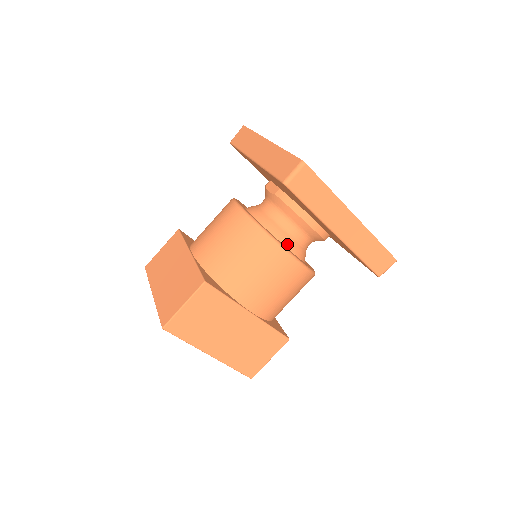
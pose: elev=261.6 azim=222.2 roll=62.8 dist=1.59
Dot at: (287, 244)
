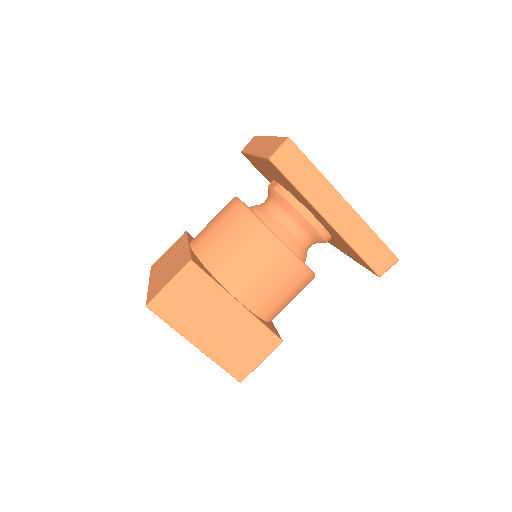
Dot at: (282, 237)
